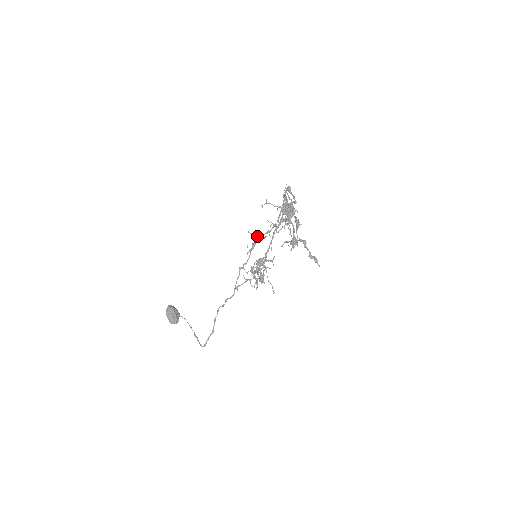
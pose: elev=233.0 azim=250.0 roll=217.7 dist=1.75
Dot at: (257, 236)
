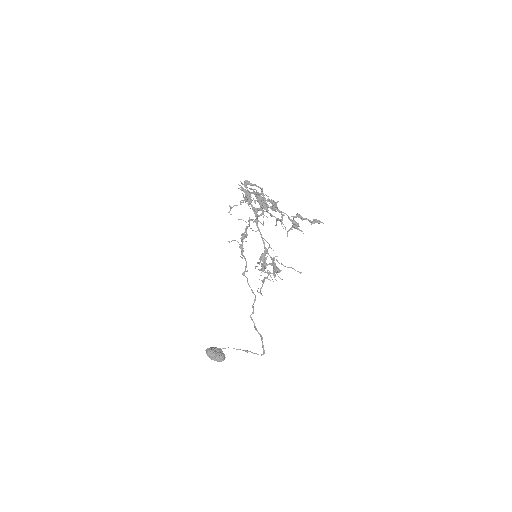
Dot at: occluded
